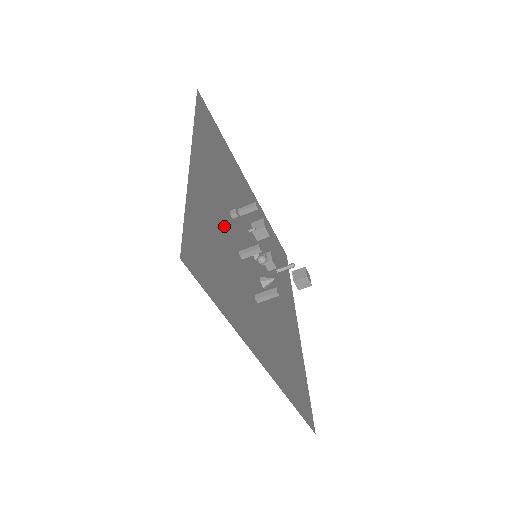
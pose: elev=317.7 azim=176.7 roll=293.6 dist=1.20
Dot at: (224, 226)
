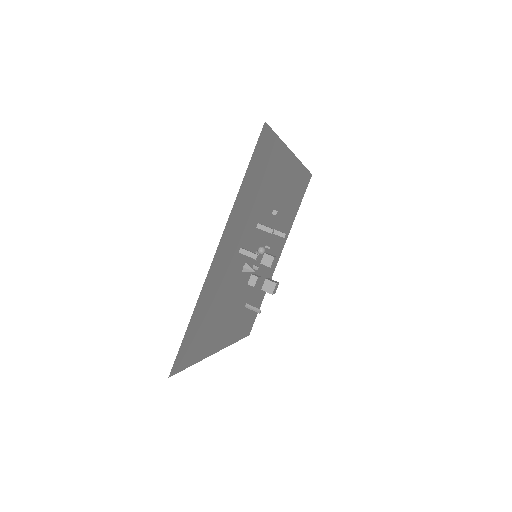
Dot at: (269, 199)
